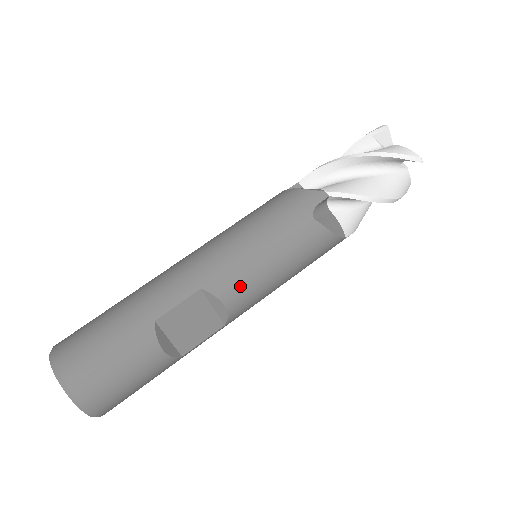
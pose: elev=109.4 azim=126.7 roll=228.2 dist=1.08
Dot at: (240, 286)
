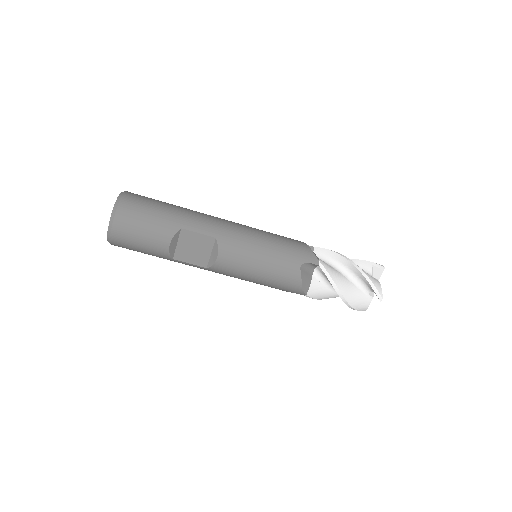
Dot at: (234, 257)
